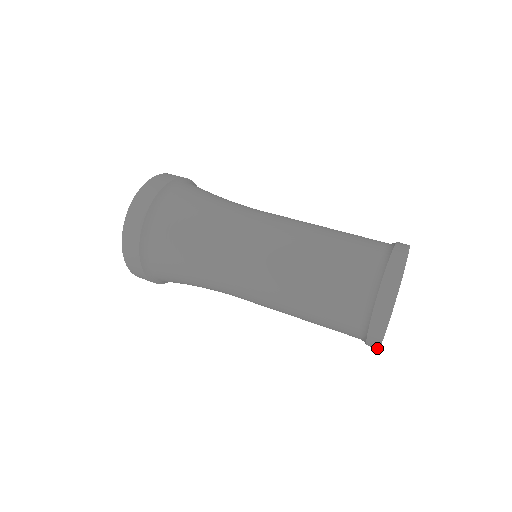
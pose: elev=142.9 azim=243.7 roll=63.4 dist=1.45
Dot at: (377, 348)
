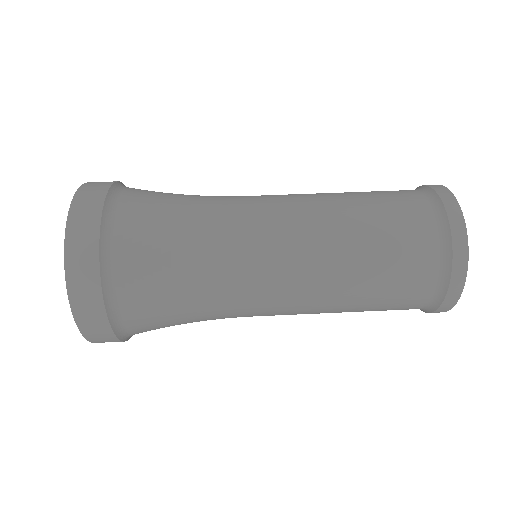
Dot at: occluded
